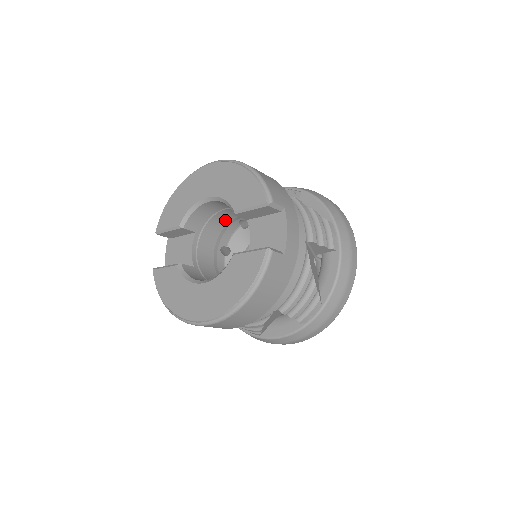
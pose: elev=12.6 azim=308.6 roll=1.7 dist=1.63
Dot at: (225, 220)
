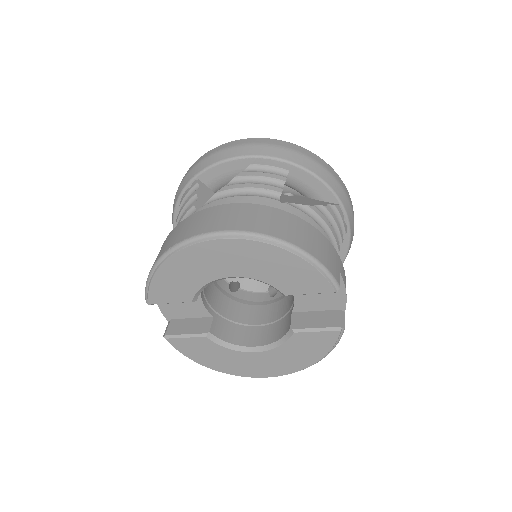
Dot at: occluded
